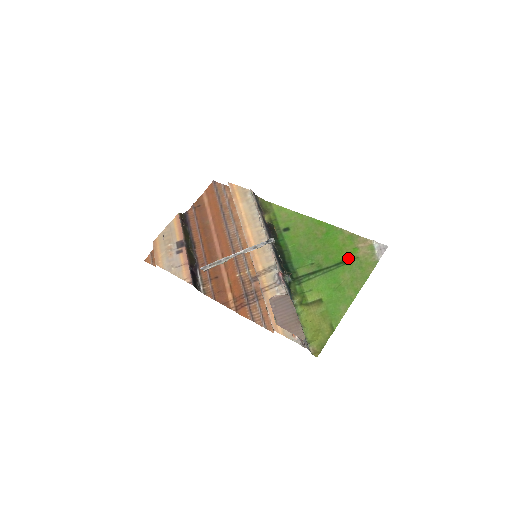
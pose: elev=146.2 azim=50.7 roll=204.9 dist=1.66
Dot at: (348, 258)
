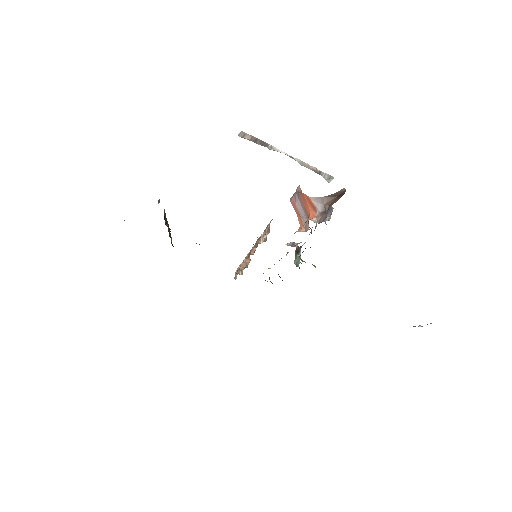
Dot at: occluded
